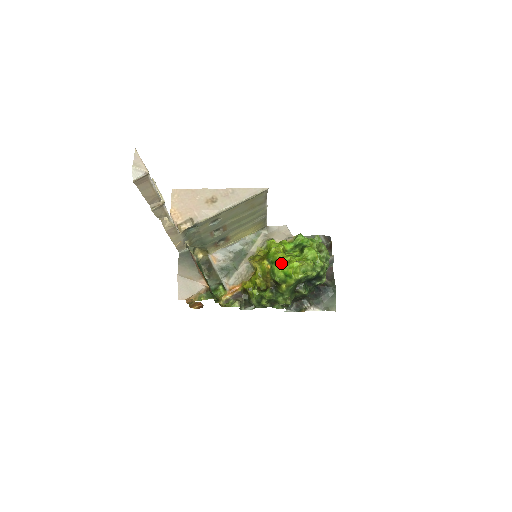
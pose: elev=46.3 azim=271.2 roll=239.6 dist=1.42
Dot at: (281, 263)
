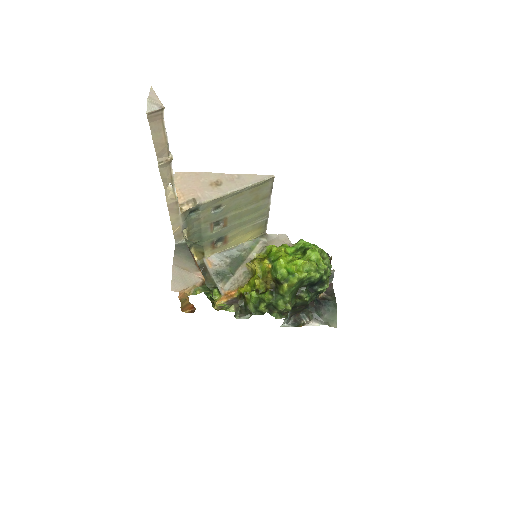
Dot at: occluded
